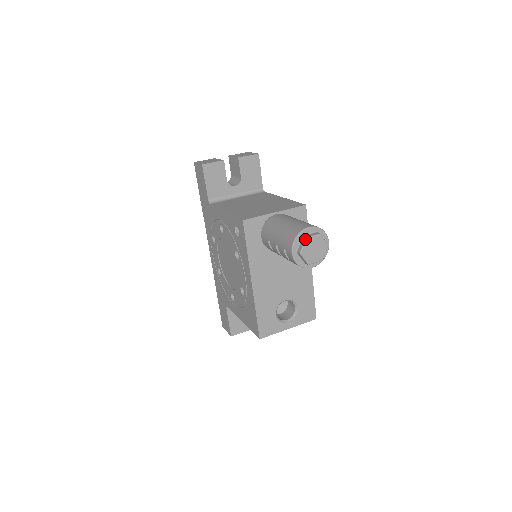
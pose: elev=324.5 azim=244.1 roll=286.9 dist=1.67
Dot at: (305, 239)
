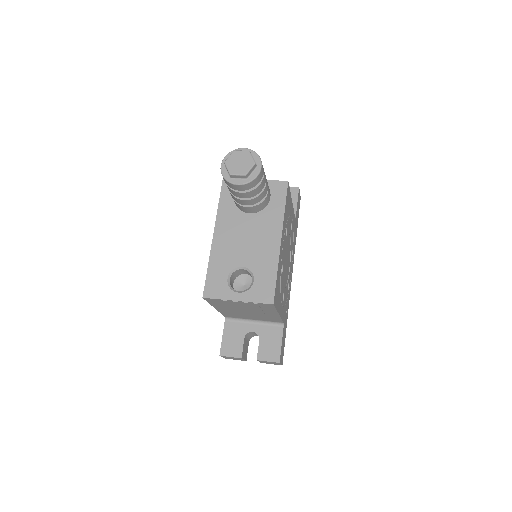
Dot at: (233, 151)
